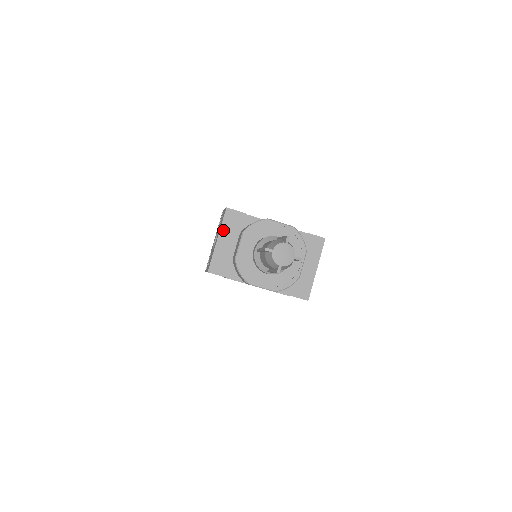
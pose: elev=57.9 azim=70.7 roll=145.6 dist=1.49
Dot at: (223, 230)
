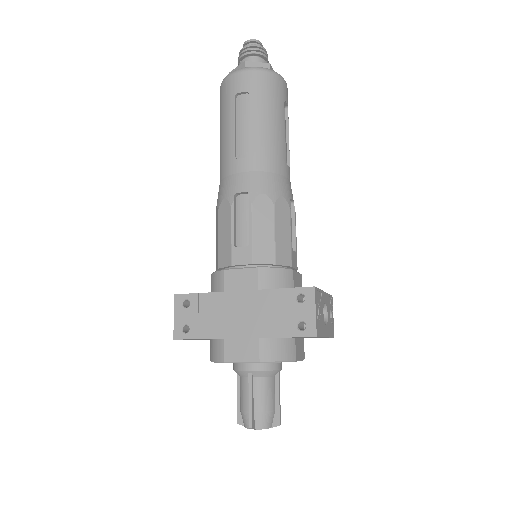
Dot at: occluded
